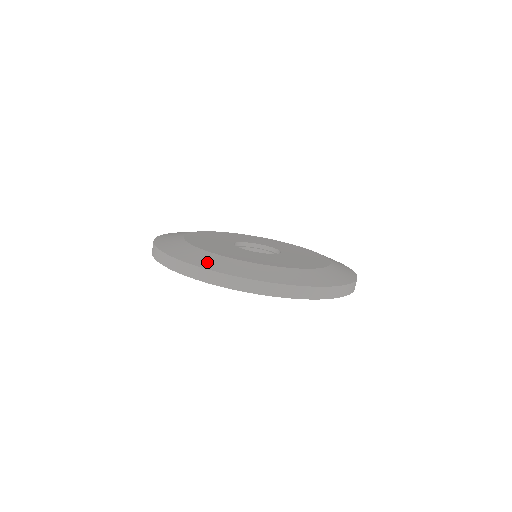
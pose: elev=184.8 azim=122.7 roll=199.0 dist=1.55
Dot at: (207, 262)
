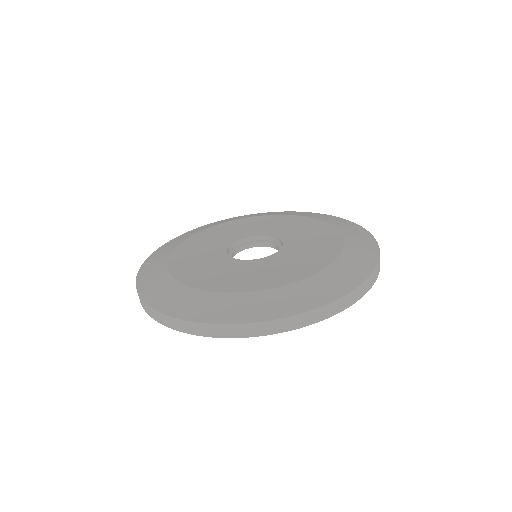
Dot at: (314, 296)
